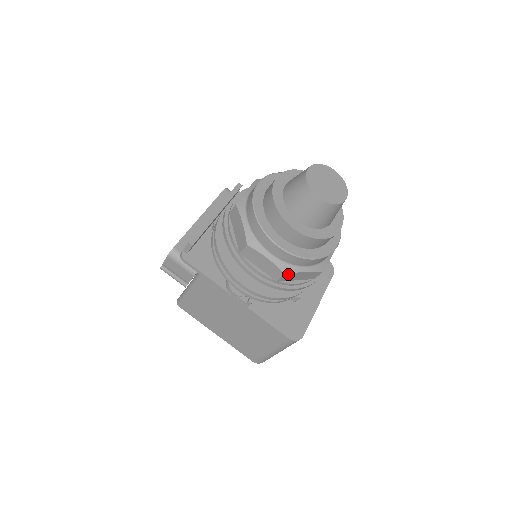
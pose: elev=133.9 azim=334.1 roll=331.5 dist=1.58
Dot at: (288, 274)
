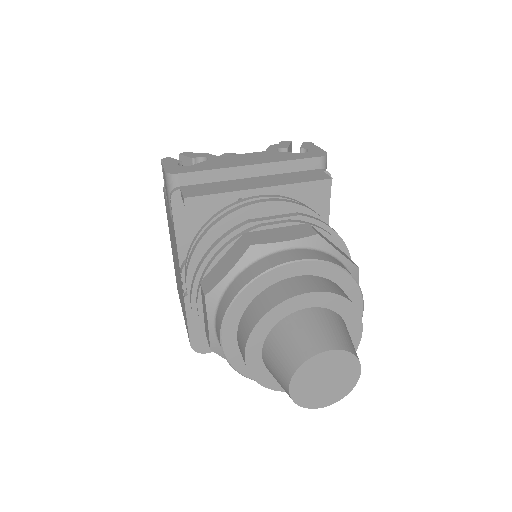
Dot at: (215, 350)
